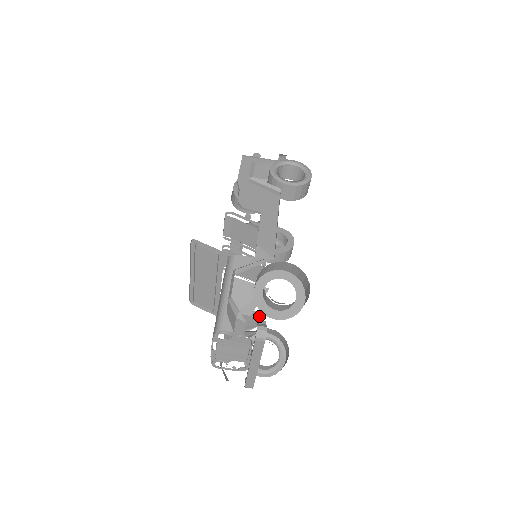
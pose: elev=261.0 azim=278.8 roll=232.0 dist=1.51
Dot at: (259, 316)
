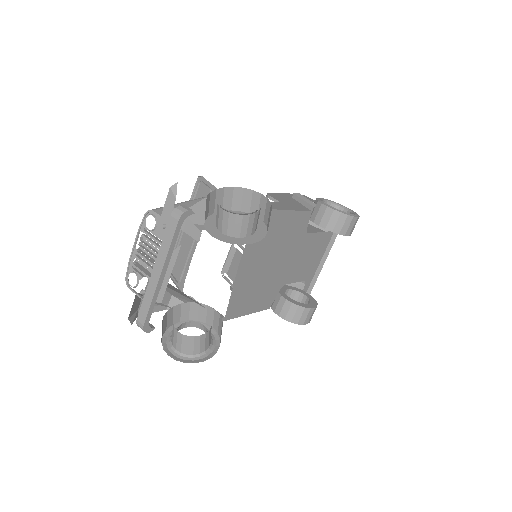
Dot at: occluded
